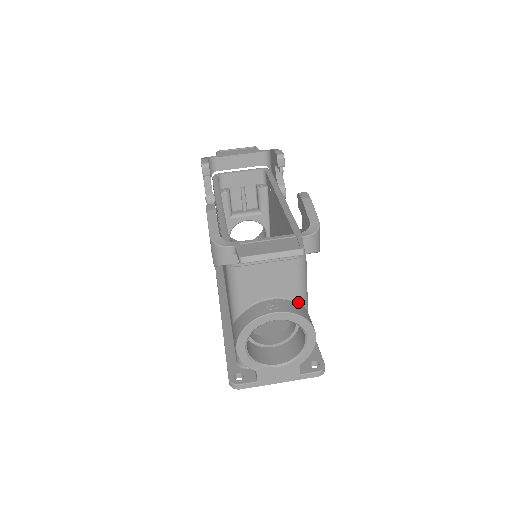
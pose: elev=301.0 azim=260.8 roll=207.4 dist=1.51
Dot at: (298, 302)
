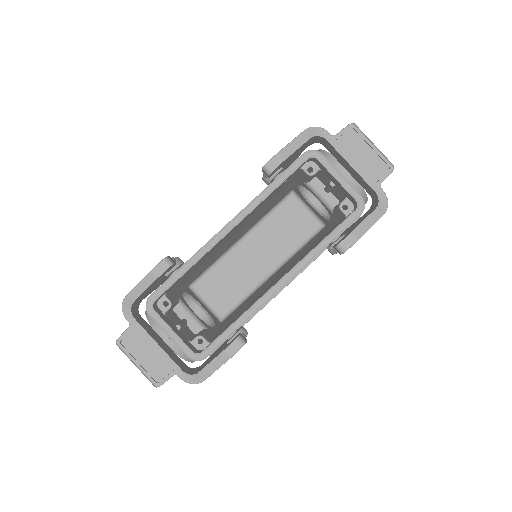
Dot at: occluded
